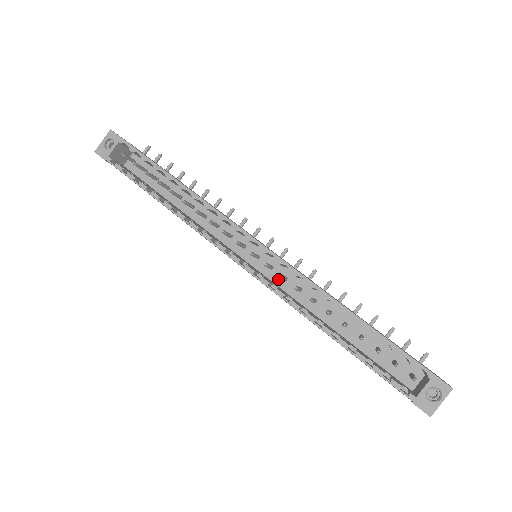
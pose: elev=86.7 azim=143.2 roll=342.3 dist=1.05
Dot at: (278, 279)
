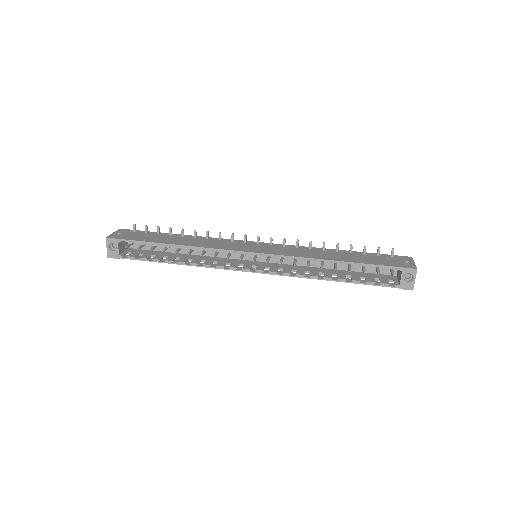
Dot at: (278, 260)
